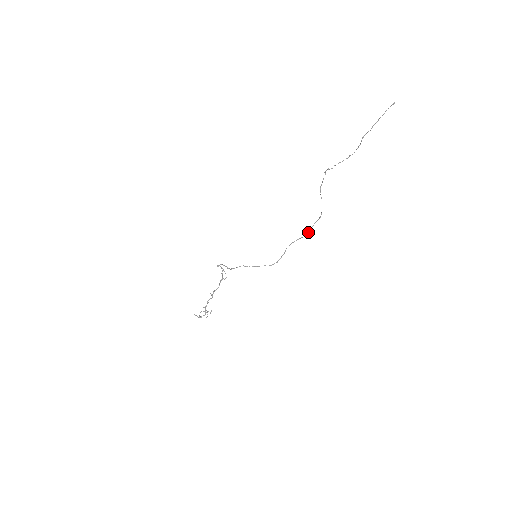
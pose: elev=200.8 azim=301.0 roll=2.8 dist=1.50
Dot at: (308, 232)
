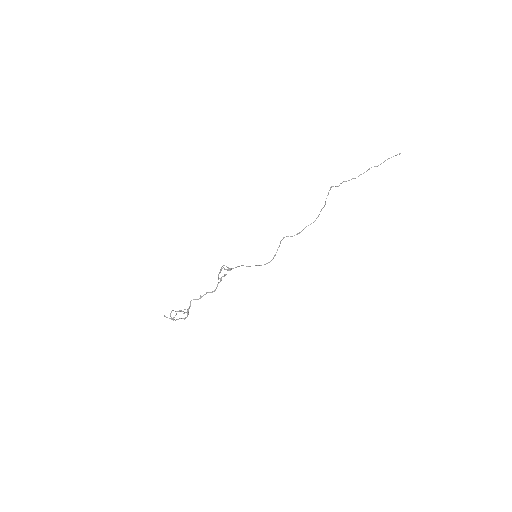
Dot at: (296, 234)
